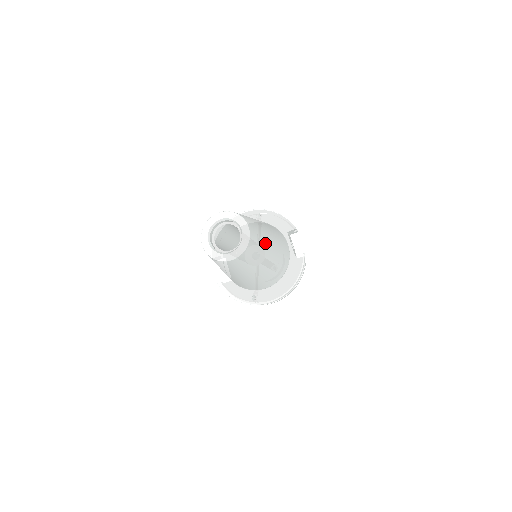
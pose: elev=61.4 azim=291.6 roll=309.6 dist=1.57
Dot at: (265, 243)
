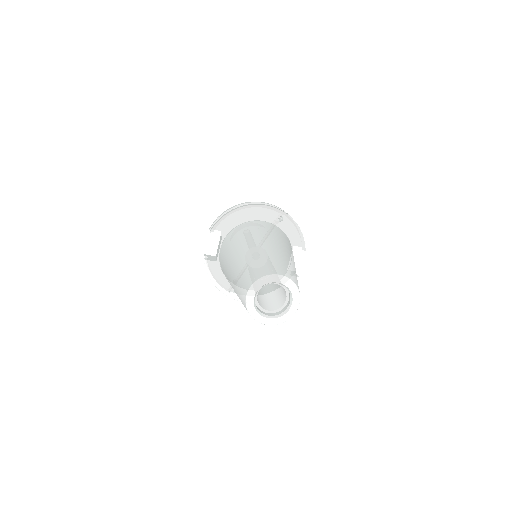
Dot at: occluded
